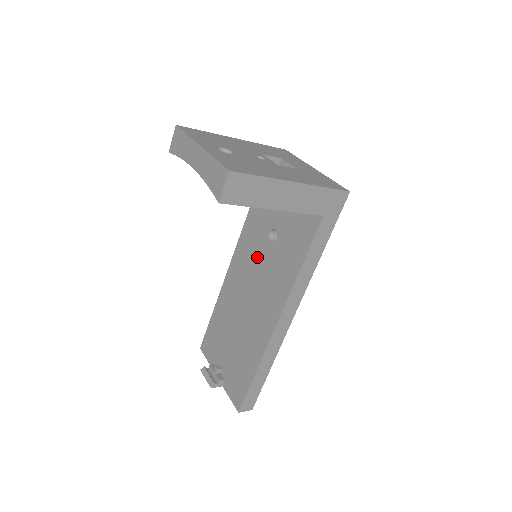
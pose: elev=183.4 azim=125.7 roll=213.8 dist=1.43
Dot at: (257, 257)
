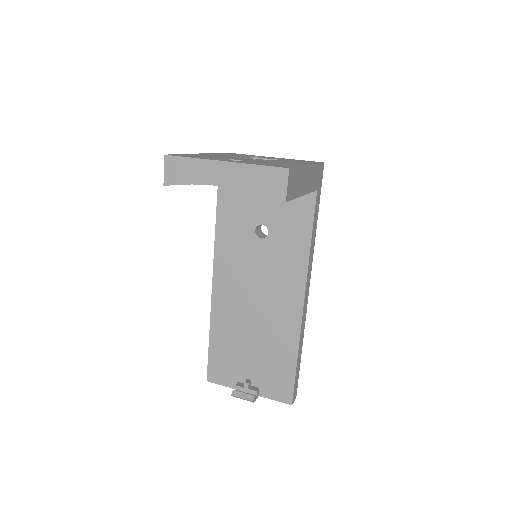
Dot at: (249, 259)
